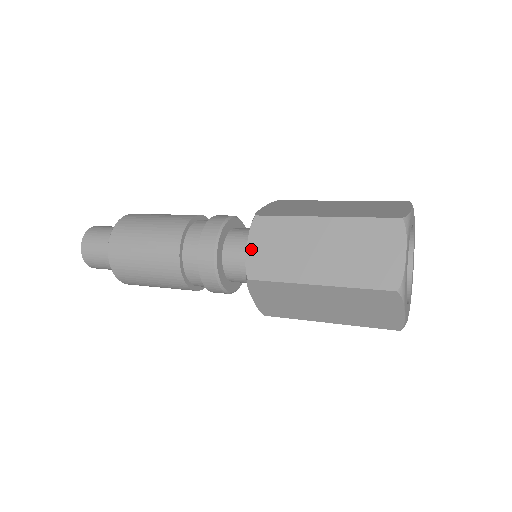
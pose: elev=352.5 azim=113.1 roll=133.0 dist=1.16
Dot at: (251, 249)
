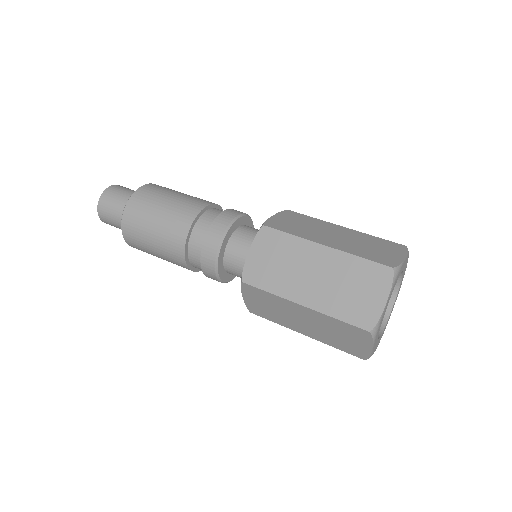
Dot at: (252, 255)
